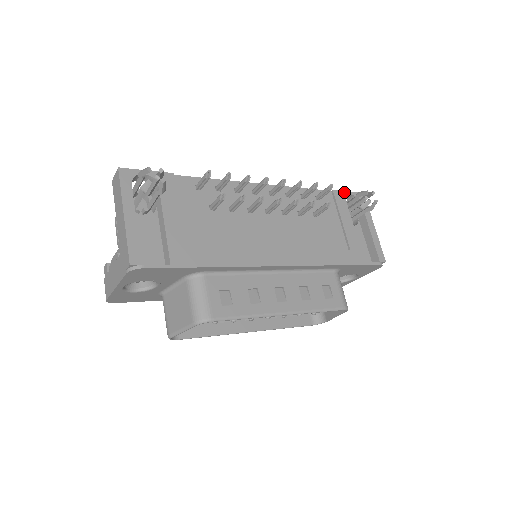
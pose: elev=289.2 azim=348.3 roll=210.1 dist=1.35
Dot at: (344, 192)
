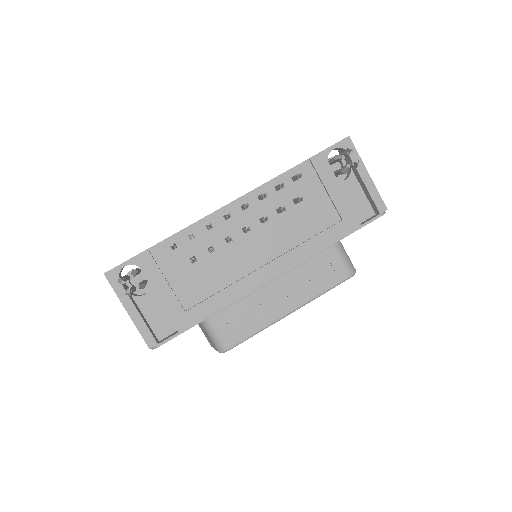
Dot at: (324, 152)
